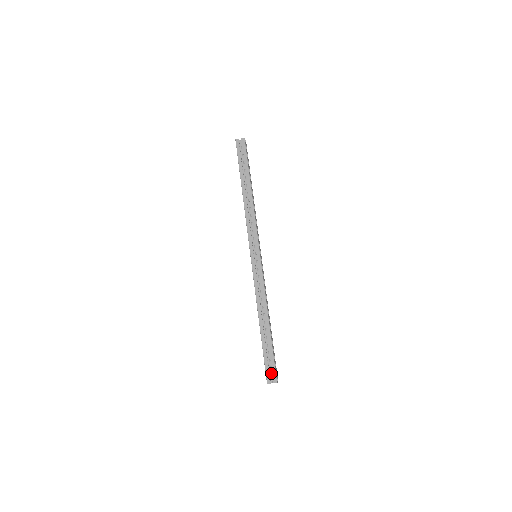
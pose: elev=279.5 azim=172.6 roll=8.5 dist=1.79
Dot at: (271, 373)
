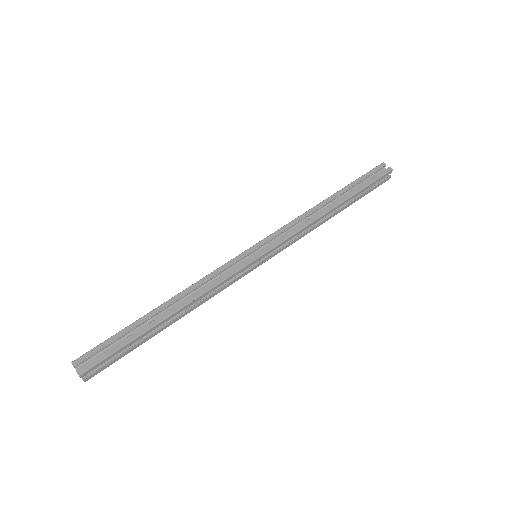
Dot at: (92, 361)
